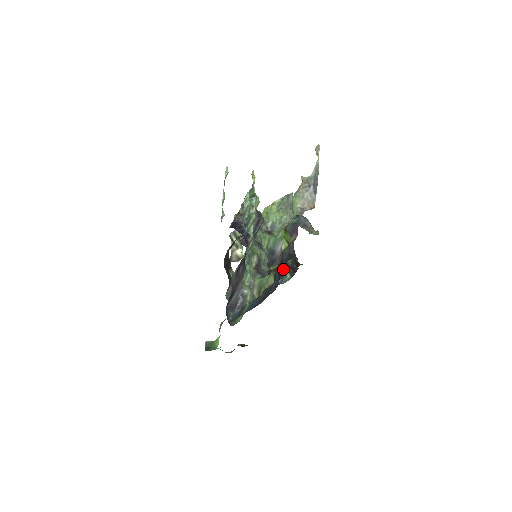
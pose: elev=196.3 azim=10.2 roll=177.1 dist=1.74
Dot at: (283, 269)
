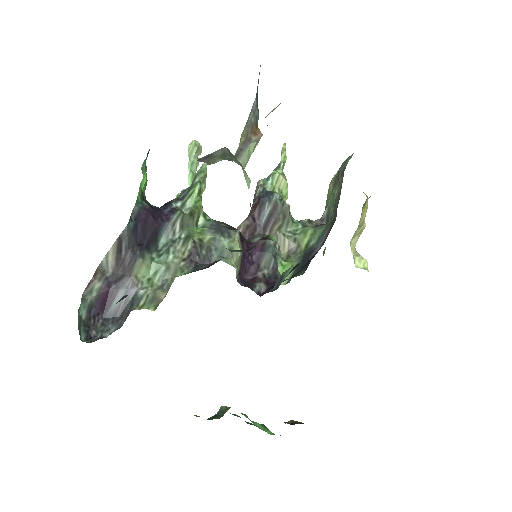
Dot at: occluded
